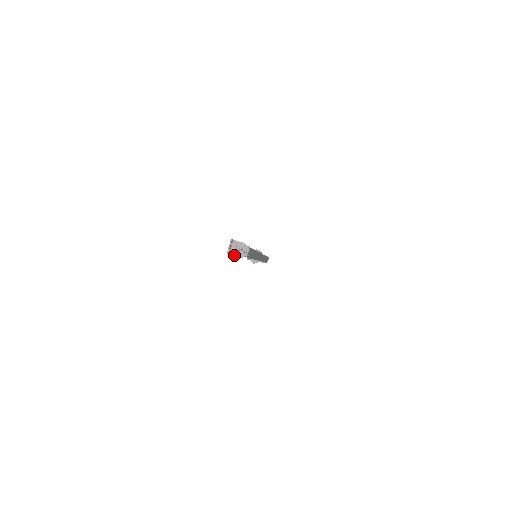
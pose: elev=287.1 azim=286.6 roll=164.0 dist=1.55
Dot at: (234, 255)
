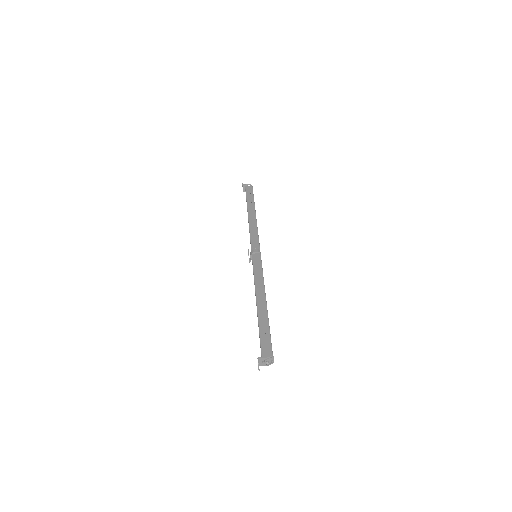
Dot at: (263, 365)
